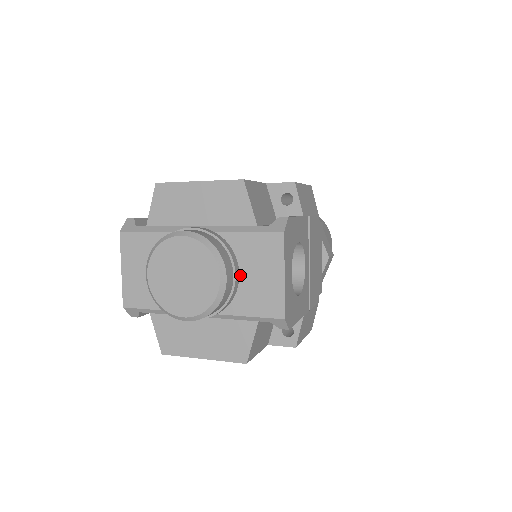
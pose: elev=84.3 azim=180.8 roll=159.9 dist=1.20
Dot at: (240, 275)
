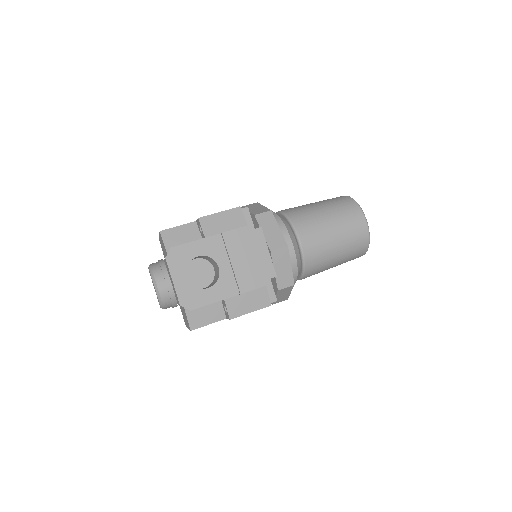
Dot at: (171, 283)
